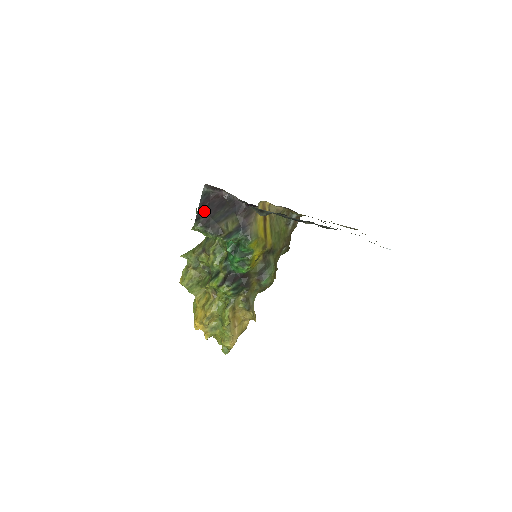
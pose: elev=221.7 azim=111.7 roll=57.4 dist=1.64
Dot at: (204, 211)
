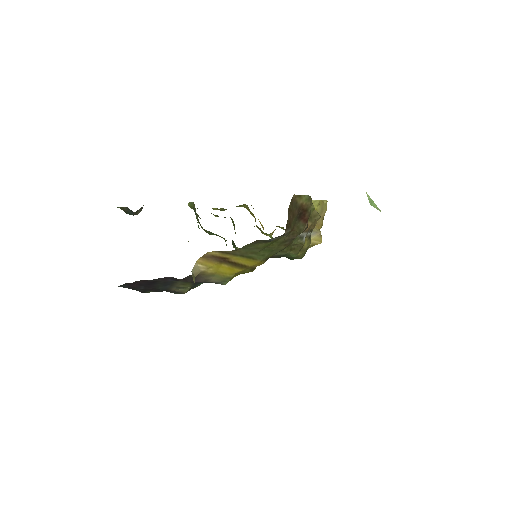
Dot at: (142, 289)
